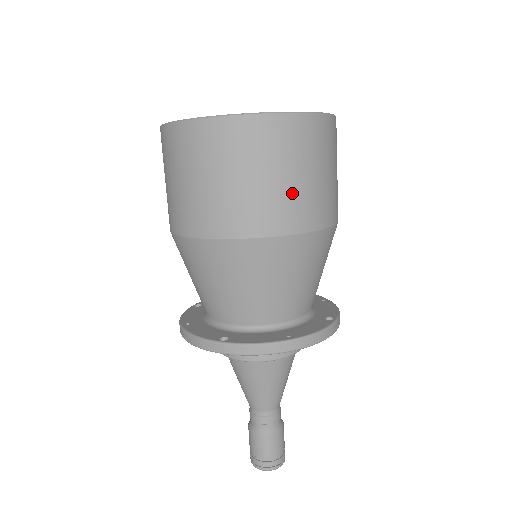
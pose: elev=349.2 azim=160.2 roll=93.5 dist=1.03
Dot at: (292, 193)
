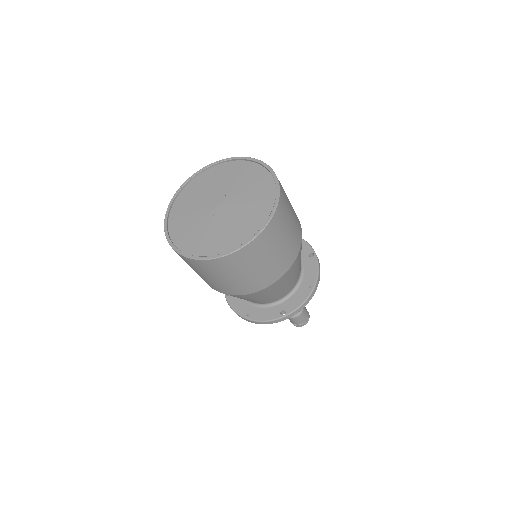
Dot at: (290, 241)
